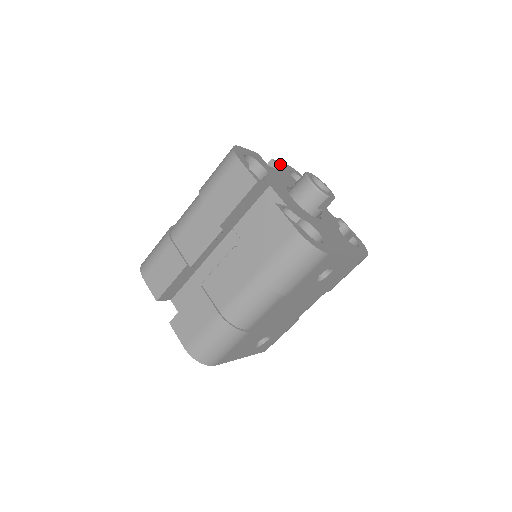
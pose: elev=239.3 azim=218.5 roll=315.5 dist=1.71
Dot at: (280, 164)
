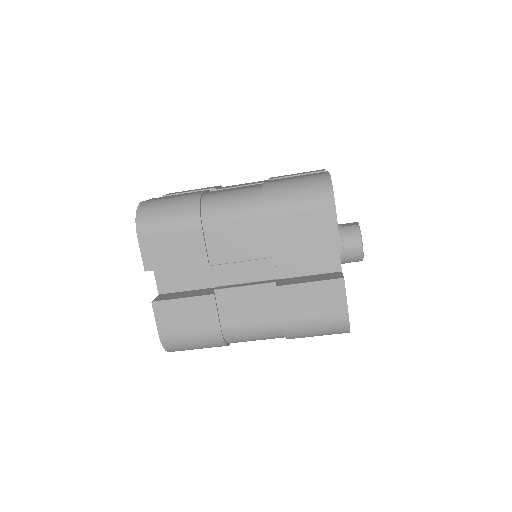
Dot at: occluded
